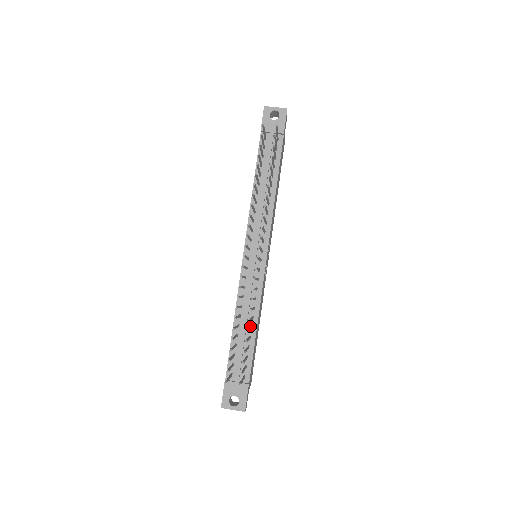
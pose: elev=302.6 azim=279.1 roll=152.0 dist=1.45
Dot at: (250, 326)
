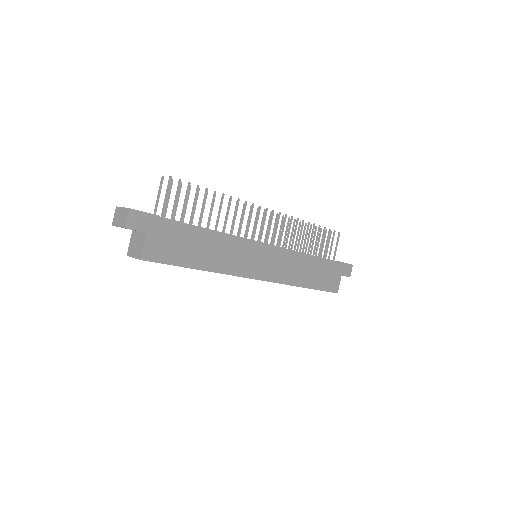
Dot at: occluded
